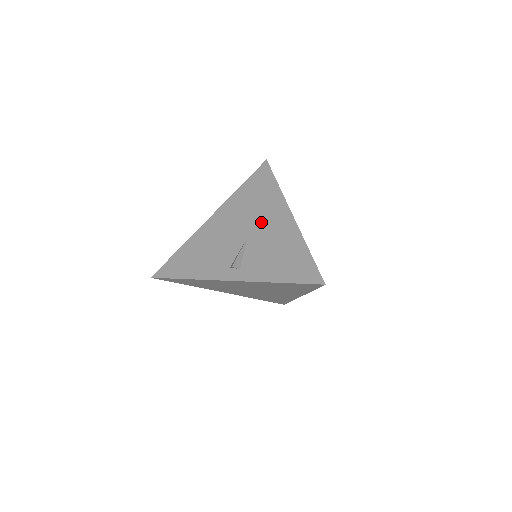
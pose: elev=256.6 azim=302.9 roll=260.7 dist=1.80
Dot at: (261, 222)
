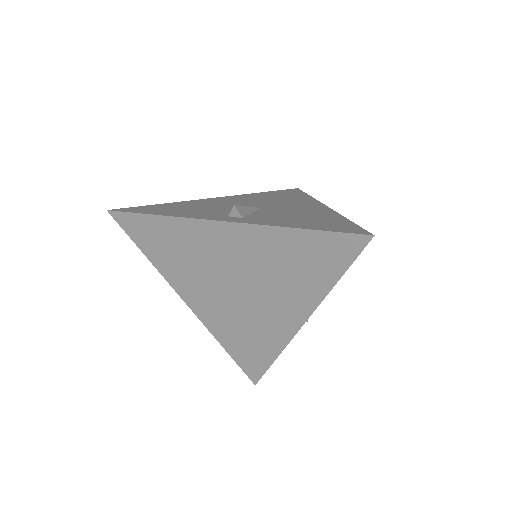
Dot at: (283, 204)
